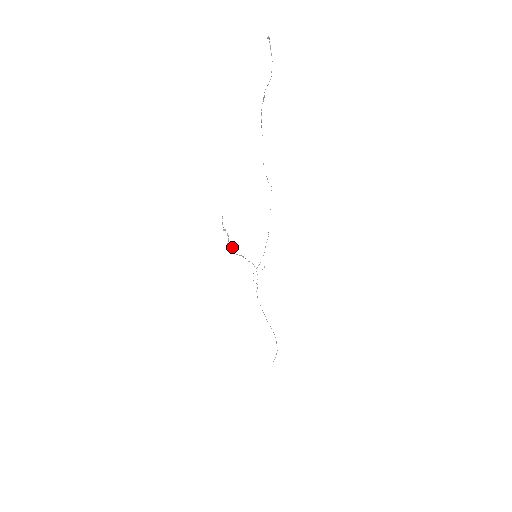
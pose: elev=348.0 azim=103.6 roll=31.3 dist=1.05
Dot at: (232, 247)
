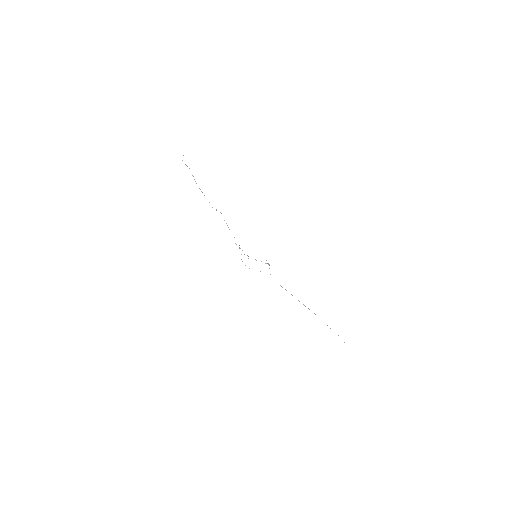
Dot at: occluded
